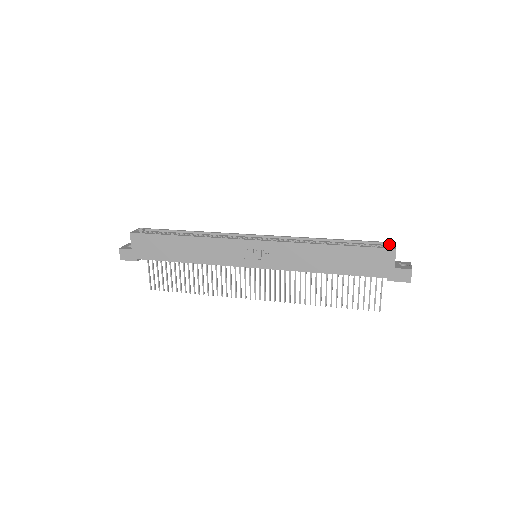
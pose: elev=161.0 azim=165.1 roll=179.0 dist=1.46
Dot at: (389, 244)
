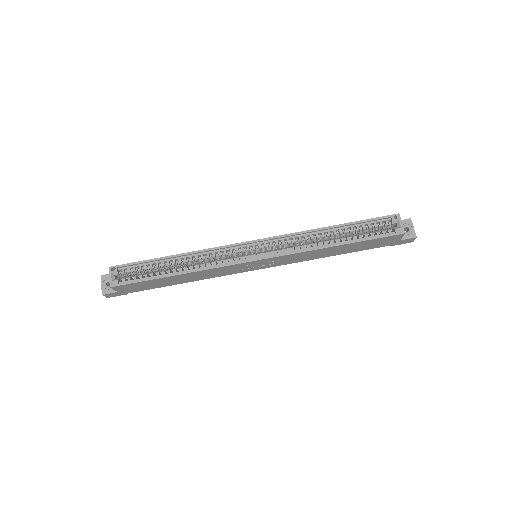
Dot at: (394, 221)
